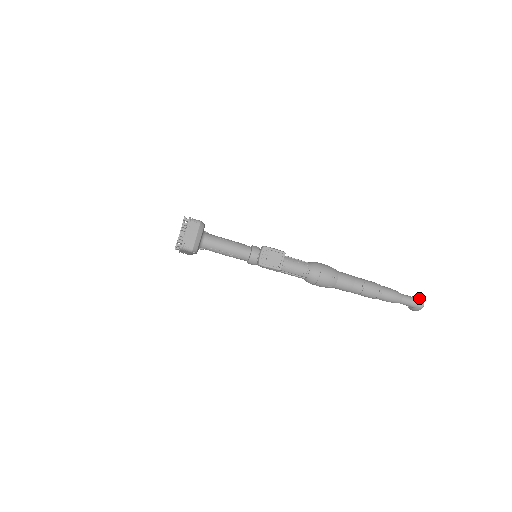
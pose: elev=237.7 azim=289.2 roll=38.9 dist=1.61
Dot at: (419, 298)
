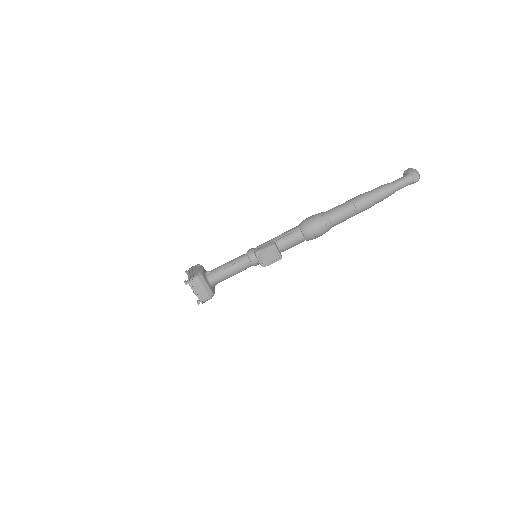
Dot at: (411, 174)
